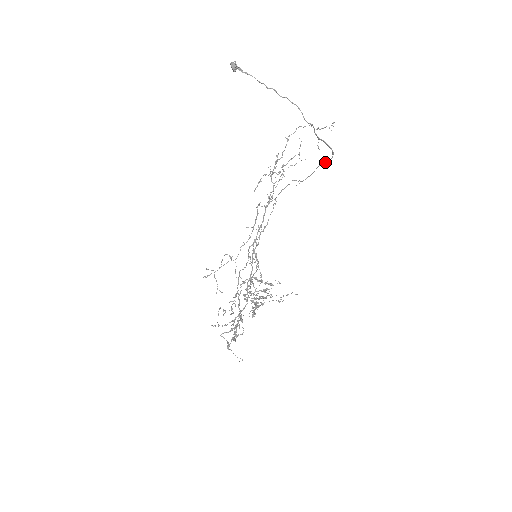
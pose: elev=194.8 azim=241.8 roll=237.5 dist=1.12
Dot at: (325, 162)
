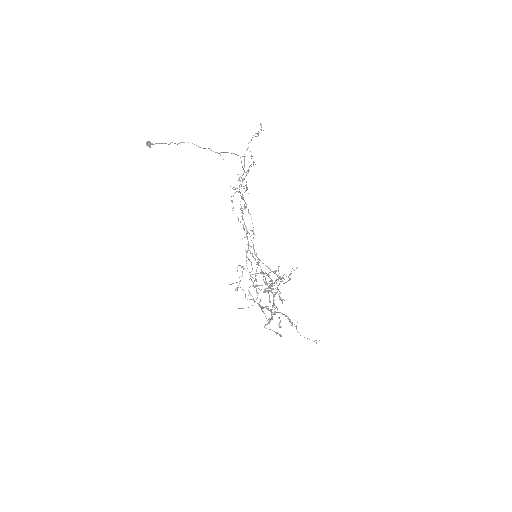
Dot at: occluded
